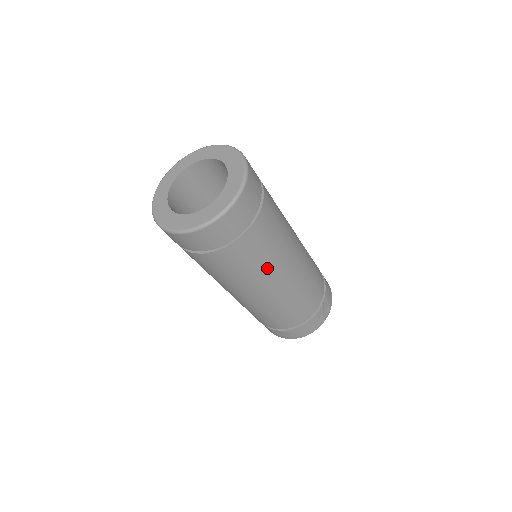
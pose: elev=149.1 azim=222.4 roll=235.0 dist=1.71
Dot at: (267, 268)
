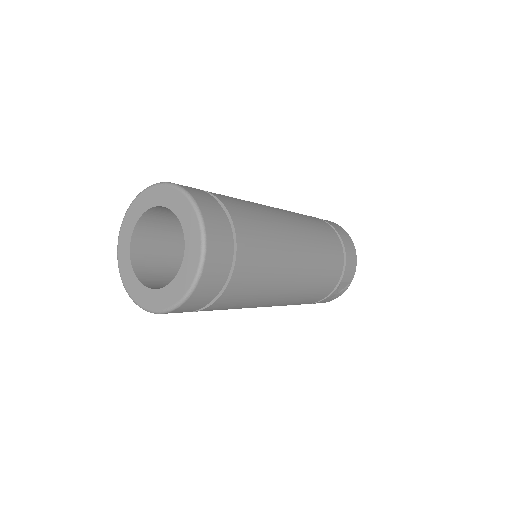
Dot at: (249, 305)
